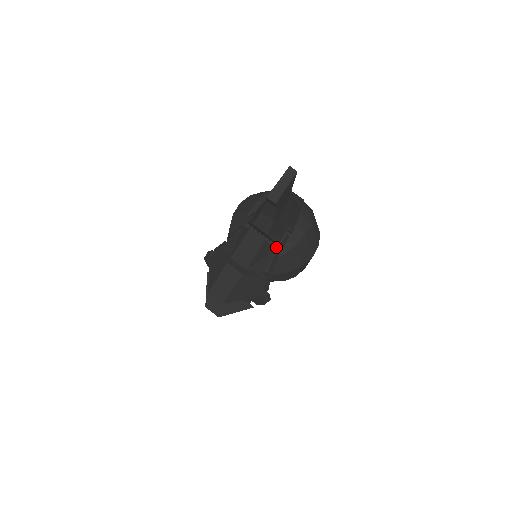
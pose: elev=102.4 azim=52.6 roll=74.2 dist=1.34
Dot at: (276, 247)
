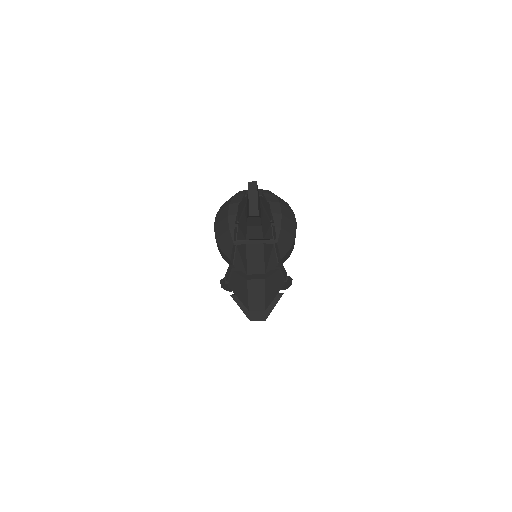
Dot at: (269, 240)
